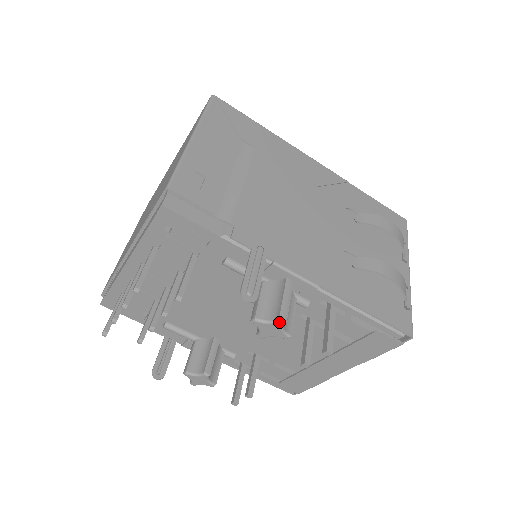
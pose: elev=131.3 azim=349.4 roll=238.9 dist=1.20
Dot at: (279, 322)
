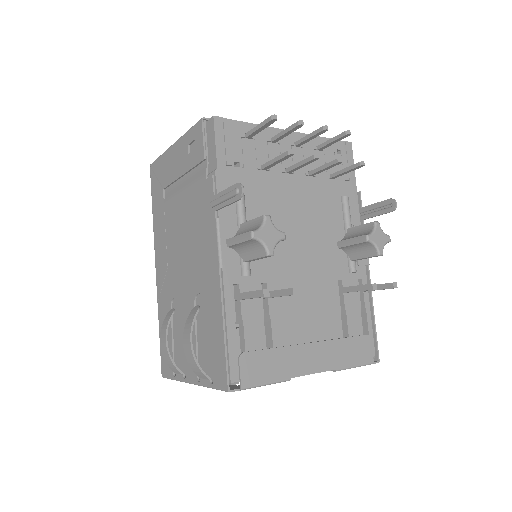
Dot at: (389, 237)
